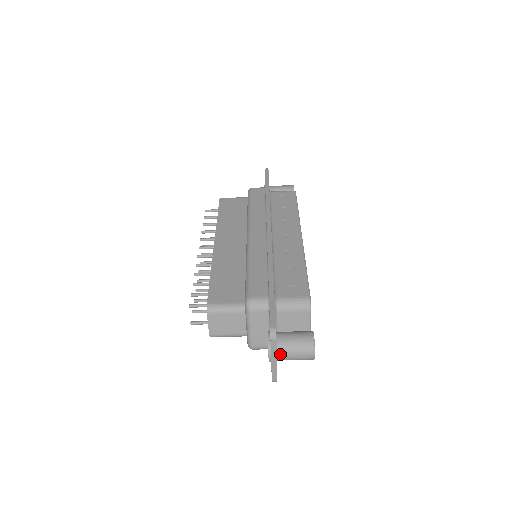
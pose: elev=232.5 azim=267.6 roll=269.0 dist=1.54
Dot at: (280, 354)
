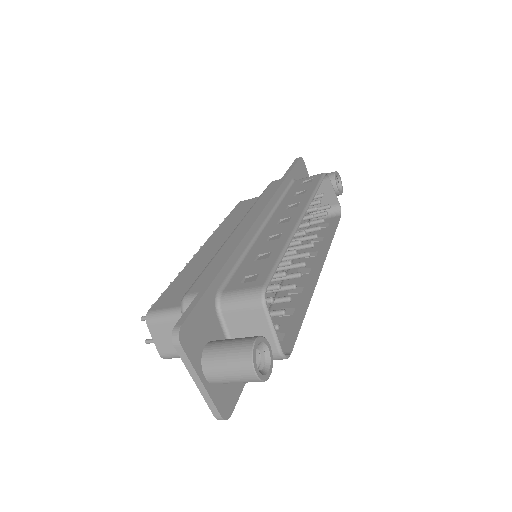
Dot at: (207, 372)
